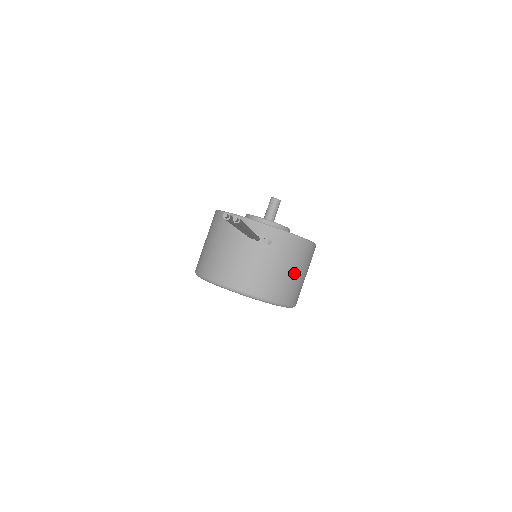
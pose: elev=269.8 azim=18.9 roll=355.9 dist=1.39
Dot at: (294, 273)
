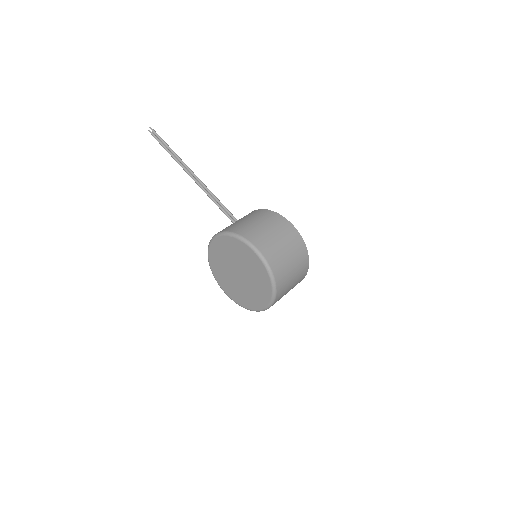
Dot at: (250, 221)
